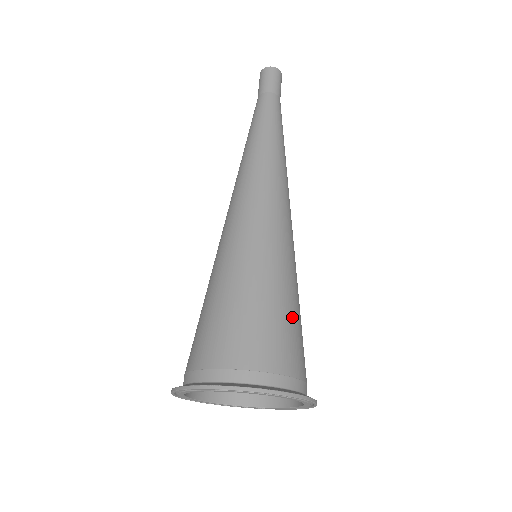
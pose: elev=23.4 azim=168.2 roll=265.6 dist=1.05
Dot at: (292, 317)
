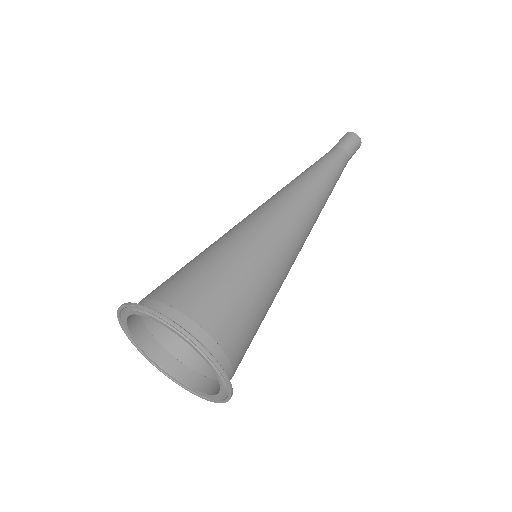
Dot at: (209, 269)
